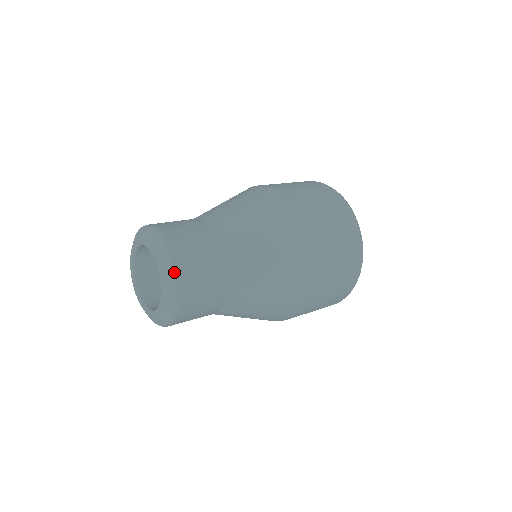
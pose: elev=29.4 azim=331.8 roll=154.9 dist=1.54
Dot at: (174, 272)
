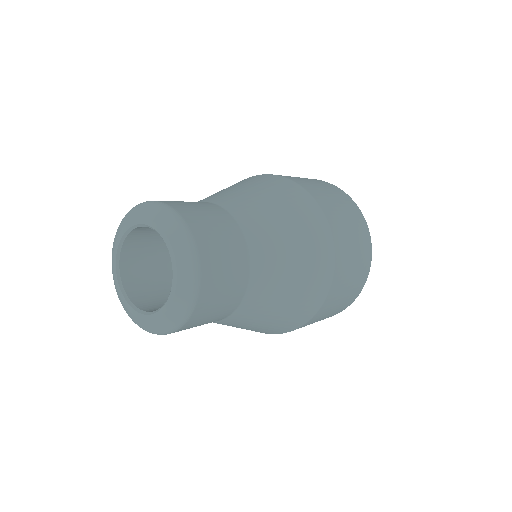
Dot at: (160, 204)
